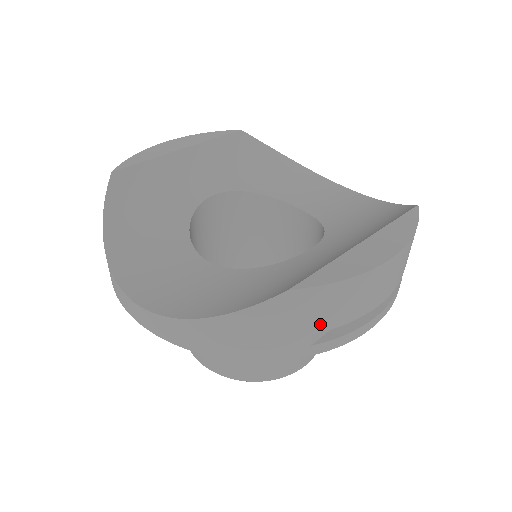
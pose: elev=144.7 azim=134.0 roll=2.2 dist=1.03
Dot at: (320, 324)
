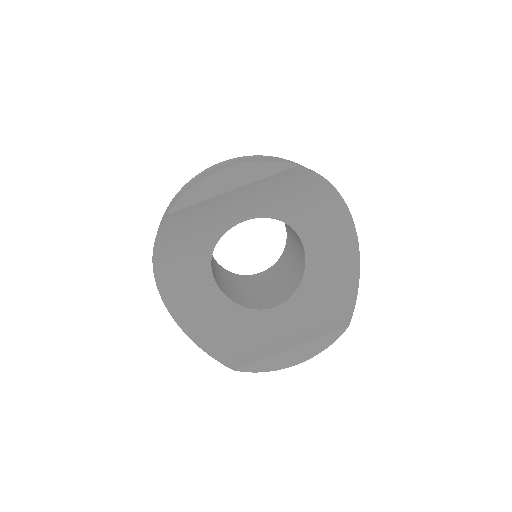
Dot at: occluded
